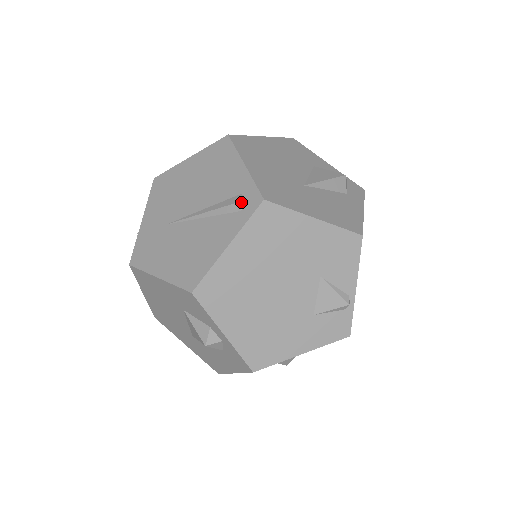
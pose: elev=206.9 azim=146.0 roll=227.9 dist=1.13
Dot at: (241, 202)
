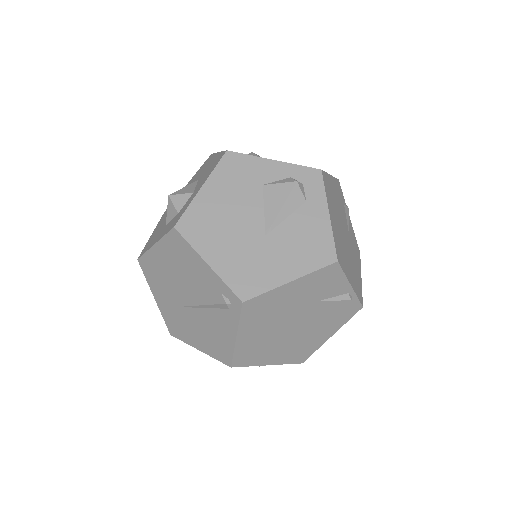
Dot at: (225, 304)
